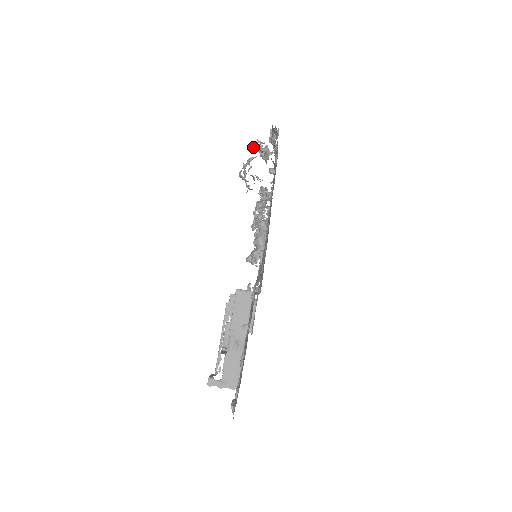
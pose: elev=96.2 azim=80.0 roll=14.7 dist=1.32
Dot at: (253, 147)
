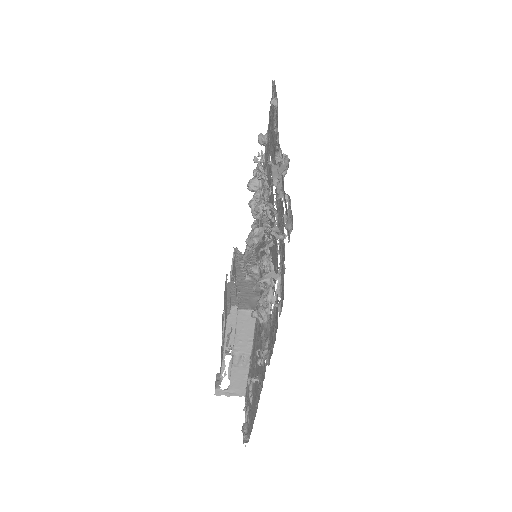
Dot at: (257, 212)
